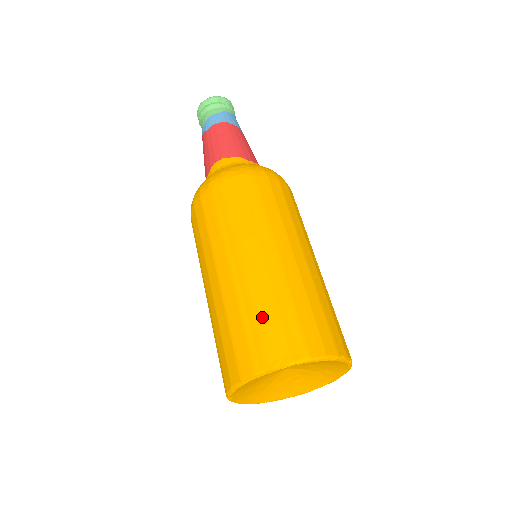
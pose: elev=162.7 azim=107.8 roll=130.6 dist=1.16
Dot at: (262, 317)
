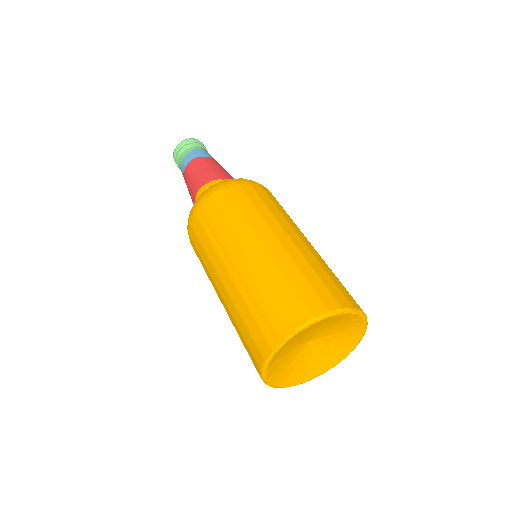
Dot at: (264, 300)
